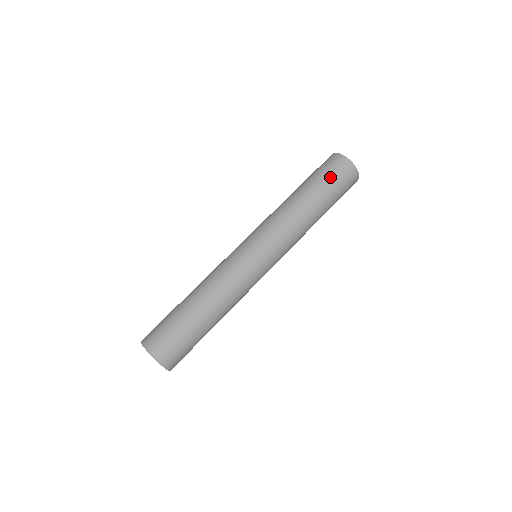
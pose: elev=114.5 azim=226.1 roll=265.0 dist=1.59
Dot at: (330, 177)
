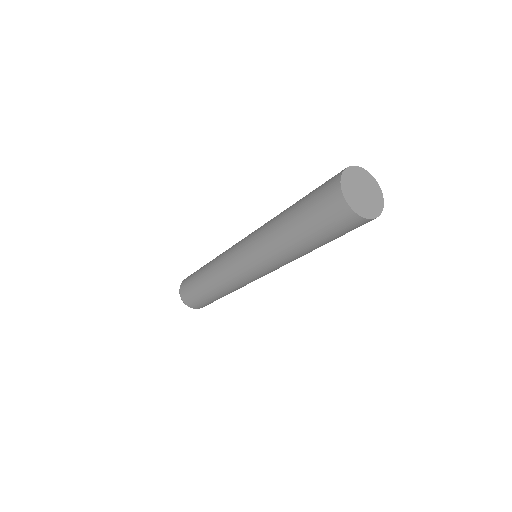
Dot at: (319, 221)
